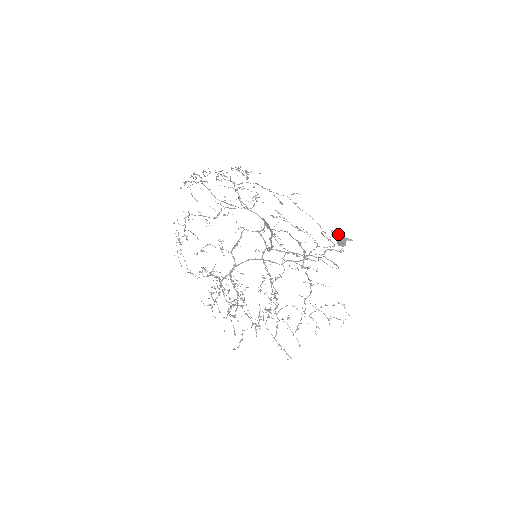
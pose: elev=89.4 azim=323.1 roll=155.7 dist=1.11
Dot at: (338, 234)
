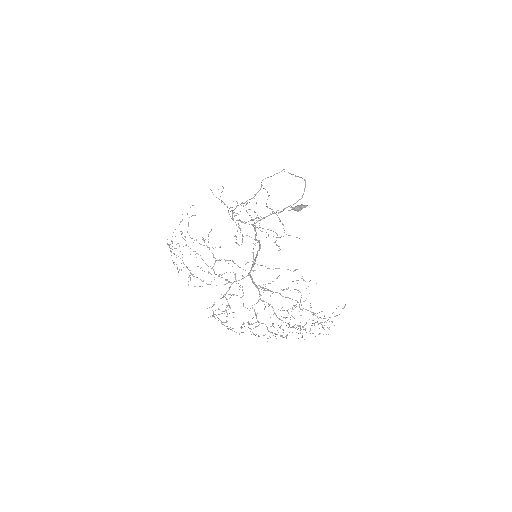
Dot at: (295, 209)
